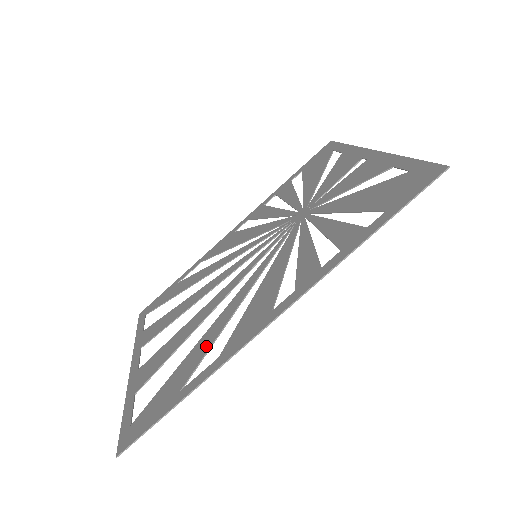
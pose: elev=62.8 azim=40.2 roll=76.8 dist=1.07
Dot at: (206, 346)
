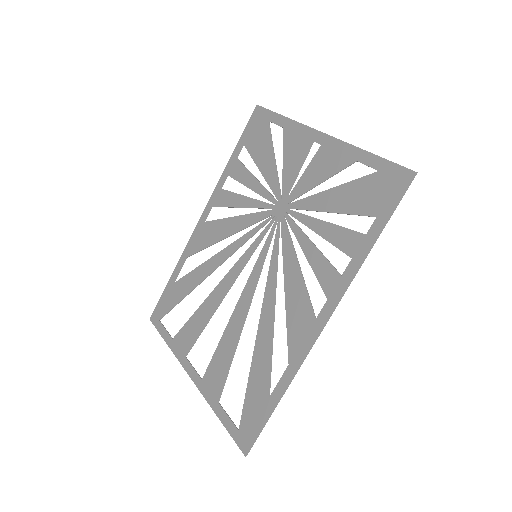
Dot at: (267, 354)
